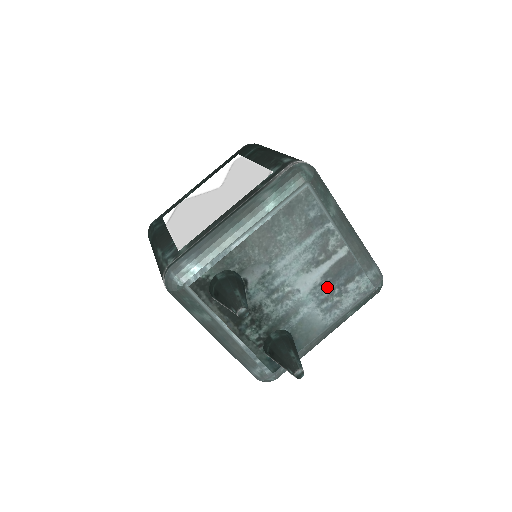
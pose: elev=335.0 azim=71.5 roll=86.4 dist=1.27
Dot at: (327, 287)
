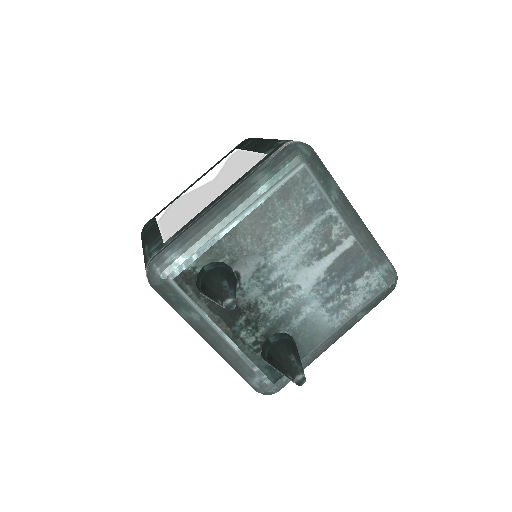
Dot at: (332, 283)
